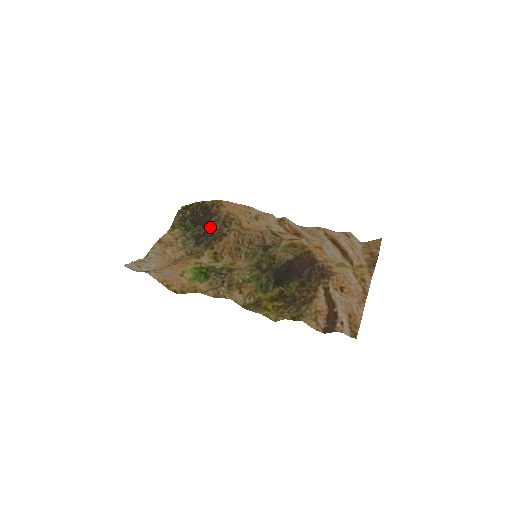
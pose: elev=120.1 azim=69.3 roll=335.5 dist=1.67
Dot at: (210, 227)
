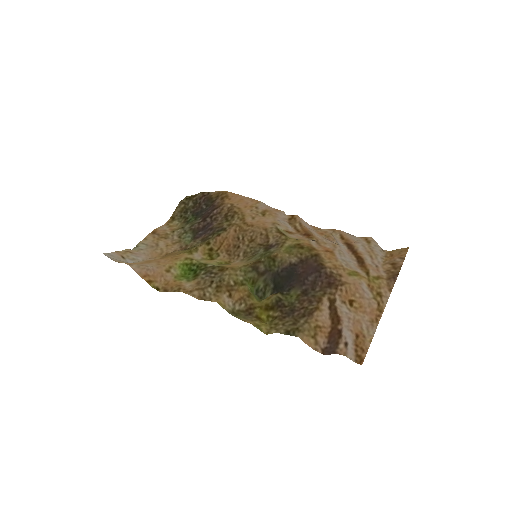
Dot at: (210, 220)
